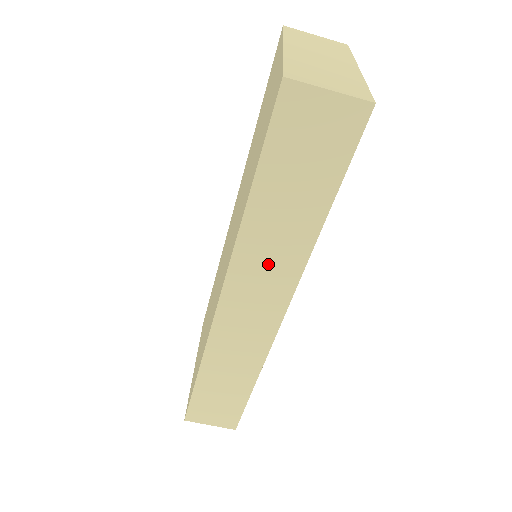
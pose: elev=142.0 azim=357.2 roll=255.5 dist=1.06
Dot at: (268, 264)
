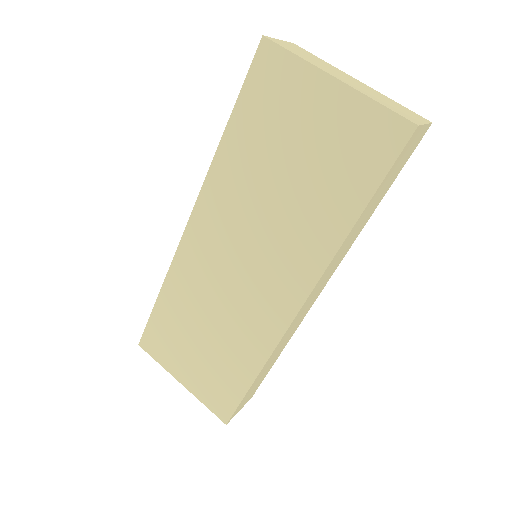
Dot at: (338, 260)
